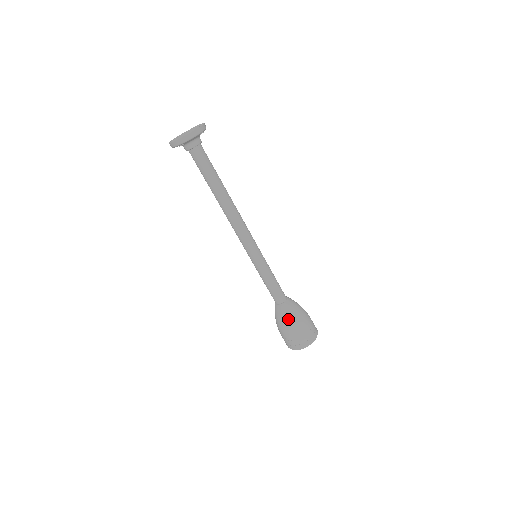
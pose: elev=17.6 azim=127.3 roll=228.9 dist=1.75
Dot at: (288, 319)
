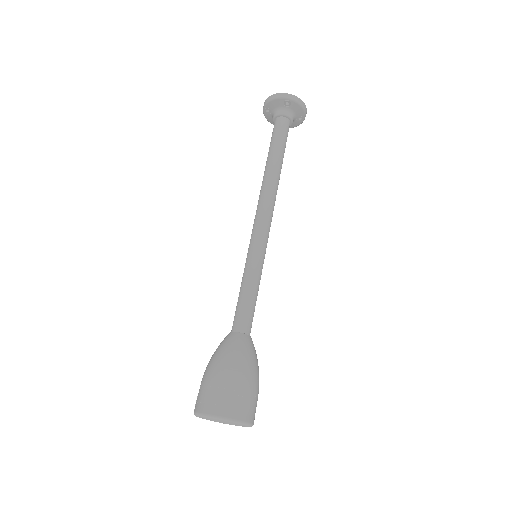
Dot at: (248, 357)
